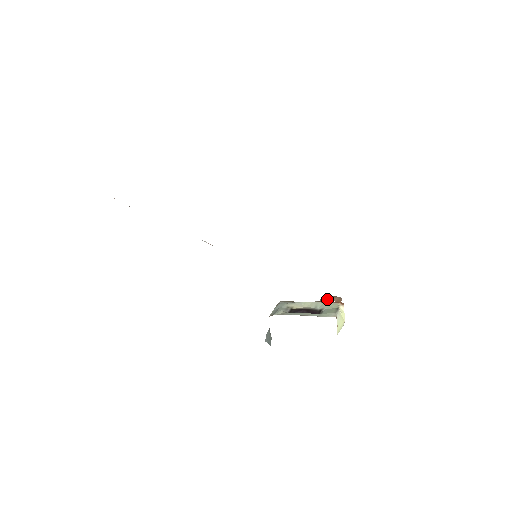
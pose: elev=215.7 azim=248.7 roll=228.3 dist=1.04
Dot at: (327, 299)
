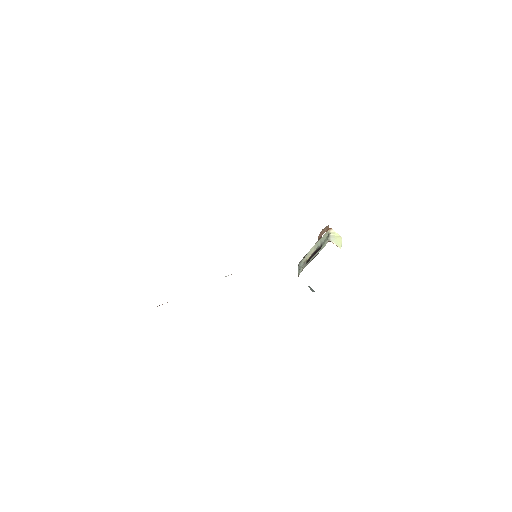
Dot at: (321, 235)
